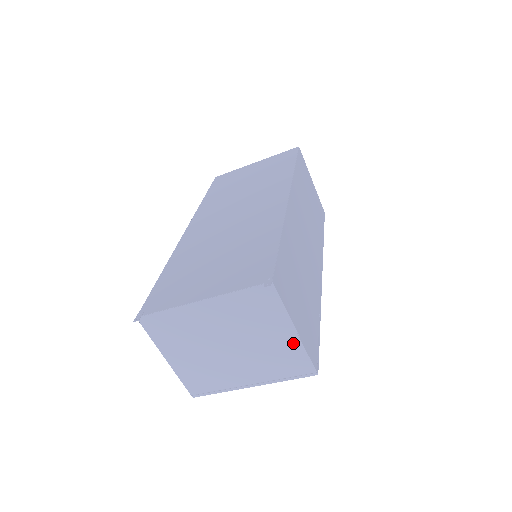
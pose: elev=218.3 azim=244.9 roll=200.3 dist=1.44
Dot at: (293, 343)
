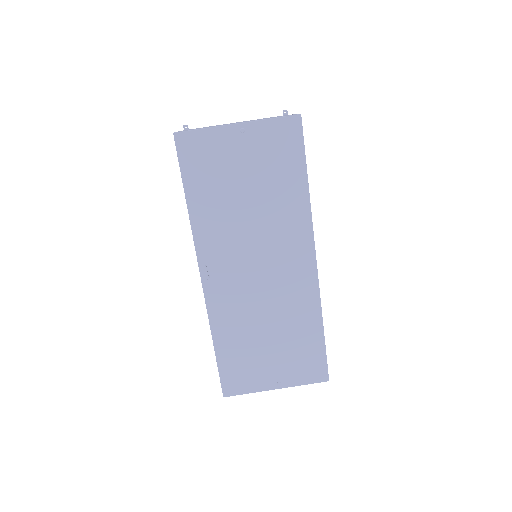
Dot at: occluded
